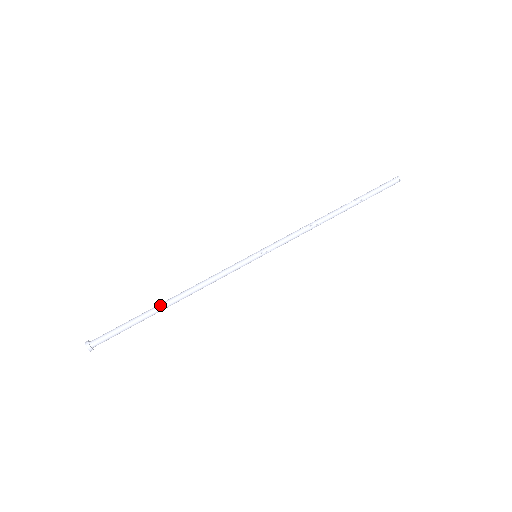
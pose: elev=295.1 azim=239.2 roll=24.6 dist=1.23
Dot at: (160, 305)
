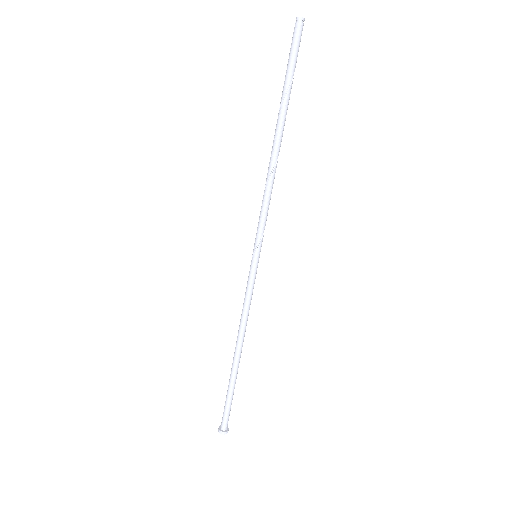
Dot at: (232, 364)
